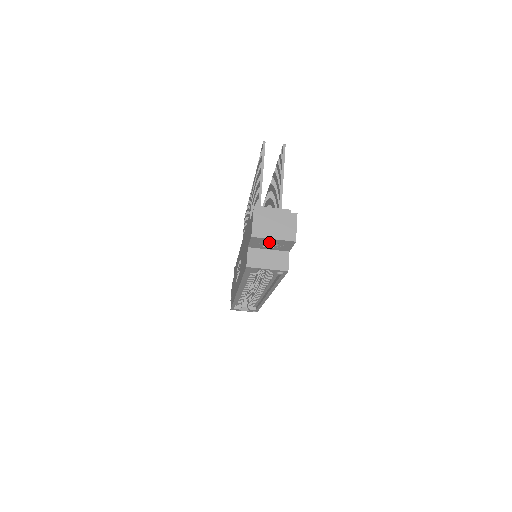
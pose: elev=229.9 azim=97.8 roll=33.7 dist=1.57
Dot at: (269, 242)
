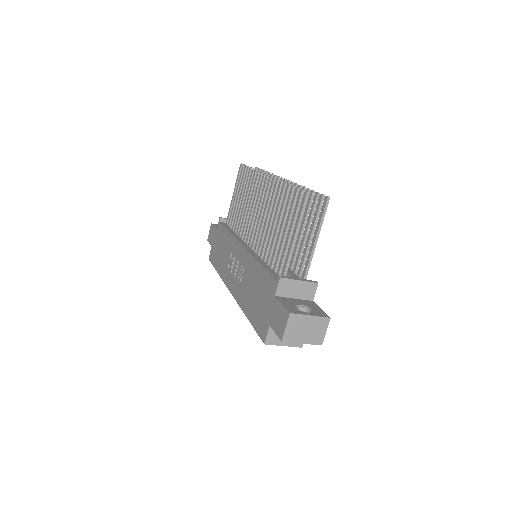
Dot at: occluded
